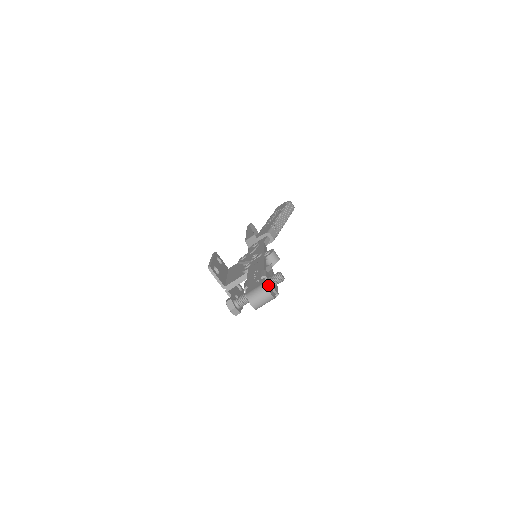
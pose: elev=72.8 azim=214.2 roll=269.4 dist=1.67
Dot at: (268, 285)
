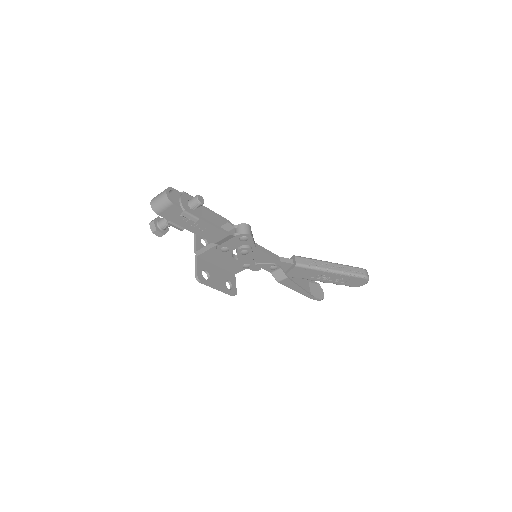
Dot at: occluded
